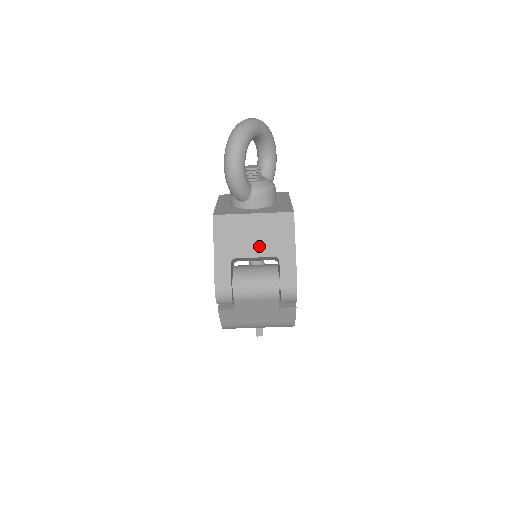
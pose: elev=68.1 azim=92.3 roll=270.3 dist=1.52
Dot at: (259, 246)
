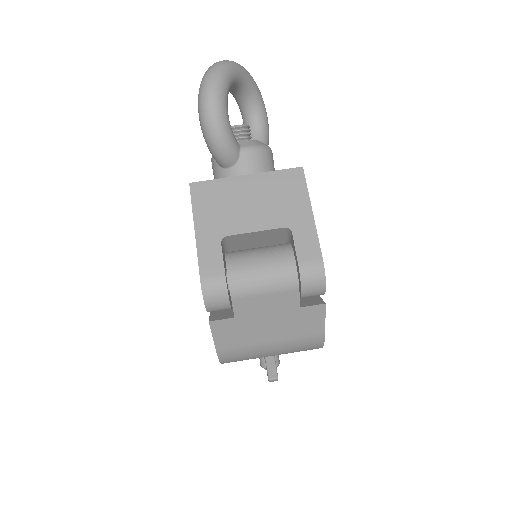
Dot at: (260, 216)
